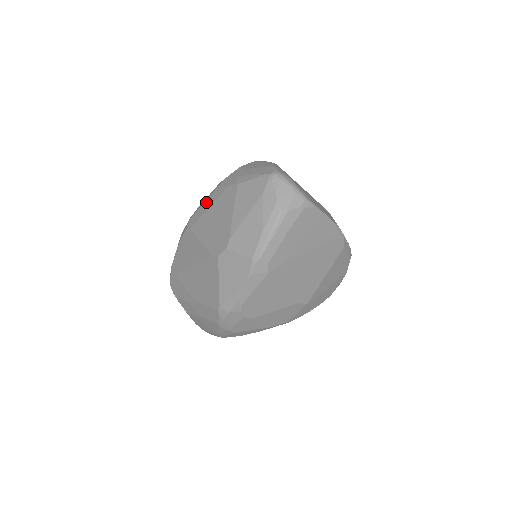
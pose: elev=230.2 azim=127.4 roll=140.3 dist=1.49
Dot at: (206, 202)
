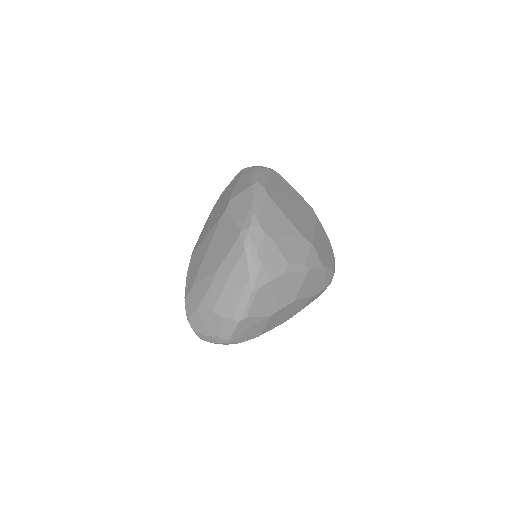
Dot at: (202, 230)
